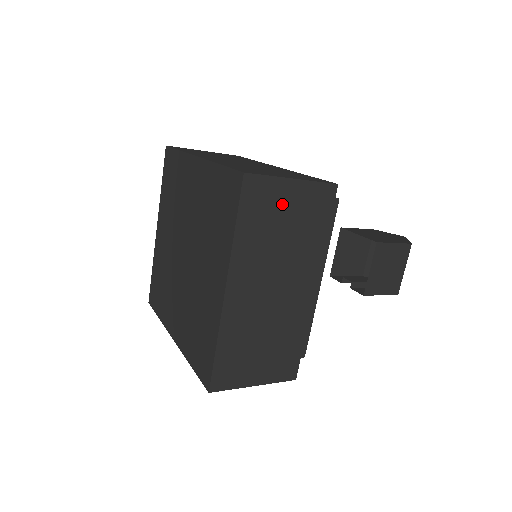
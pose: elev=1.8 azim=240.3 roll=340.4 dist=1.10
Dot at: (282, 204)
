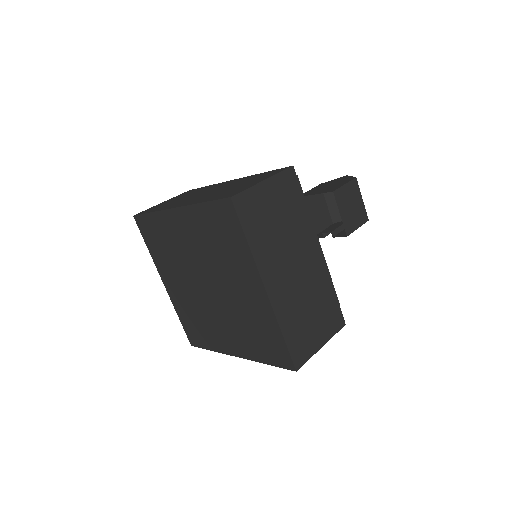
Dot at: (266, 203)
